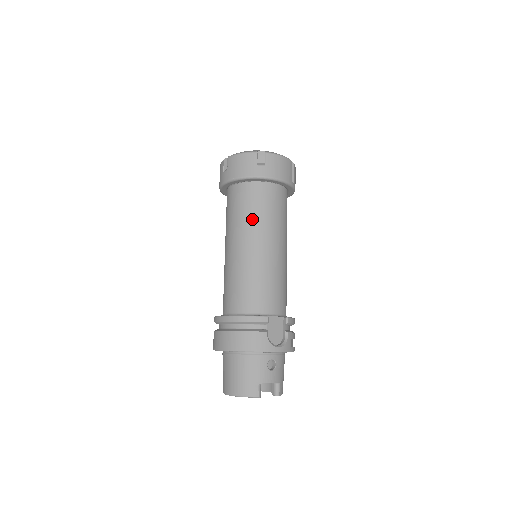
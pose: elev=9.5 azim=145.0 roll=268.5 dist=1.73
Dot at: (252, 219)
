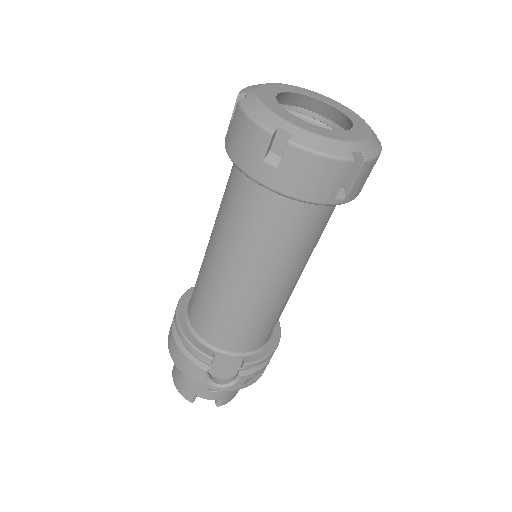
Dot at: (236, 234)
